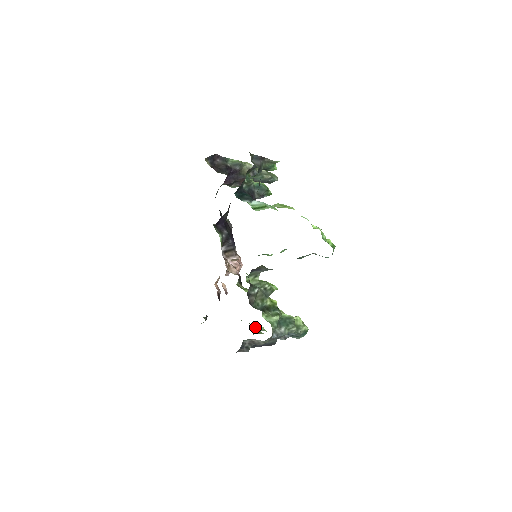
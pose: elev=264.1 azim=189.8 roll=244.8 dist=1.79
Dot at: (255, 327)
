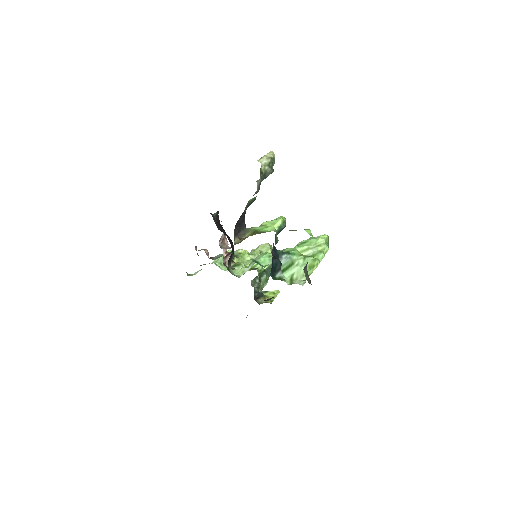
Dot at: occluded
